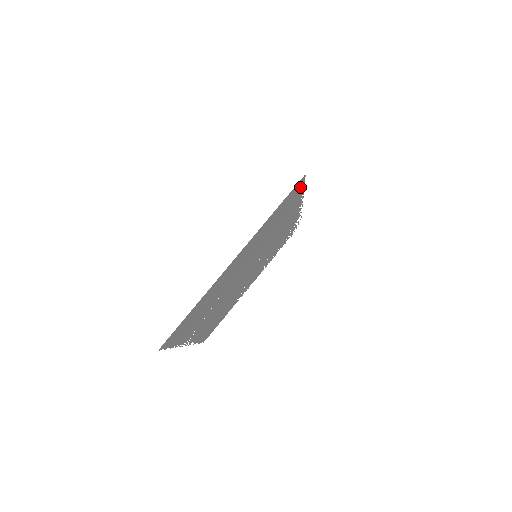
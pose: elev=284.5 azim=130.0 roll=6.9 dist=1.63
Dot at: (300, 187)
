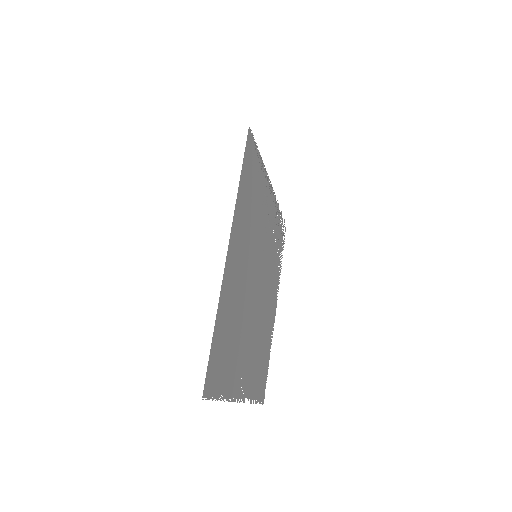
Dot at: (254, 148)
